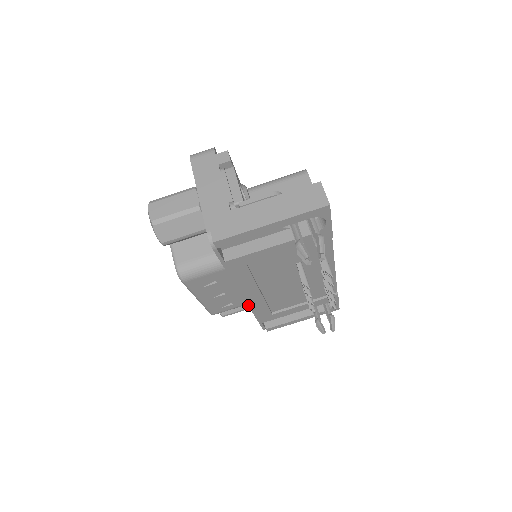
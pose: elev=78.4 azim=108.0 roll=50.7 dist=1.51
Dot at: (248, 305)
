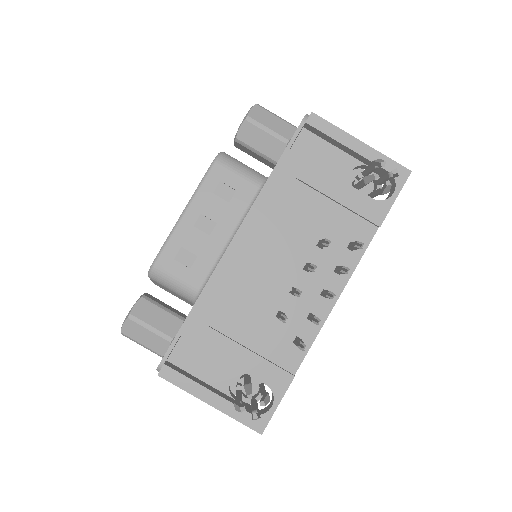
Dot at: (219, 262)
